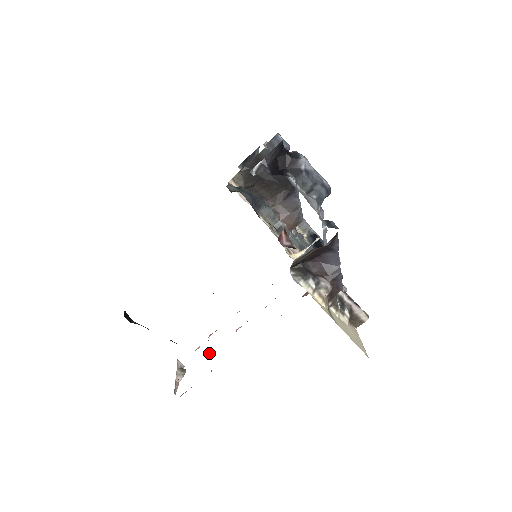
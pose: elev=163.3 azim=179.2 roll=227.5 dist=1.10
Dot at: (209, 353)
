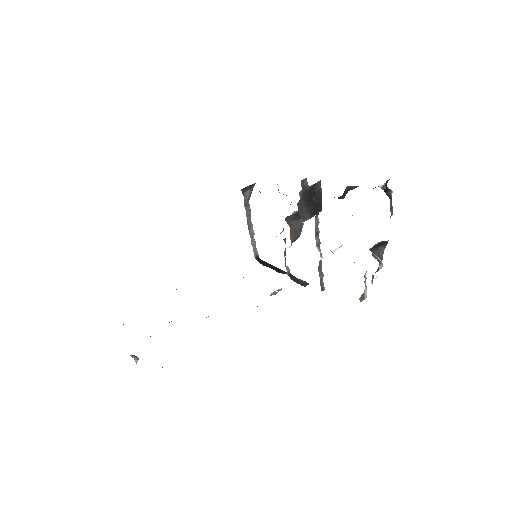
Dot at: occluded
